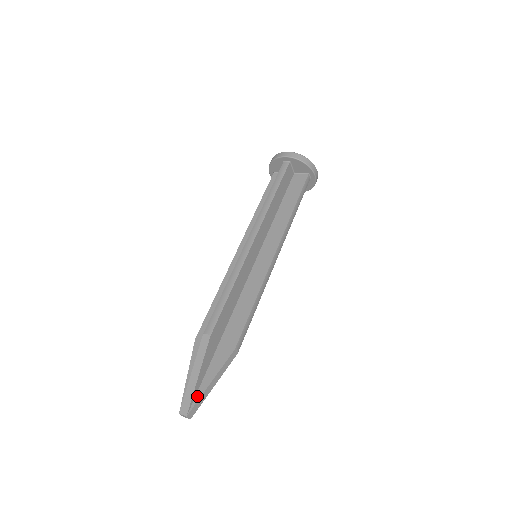
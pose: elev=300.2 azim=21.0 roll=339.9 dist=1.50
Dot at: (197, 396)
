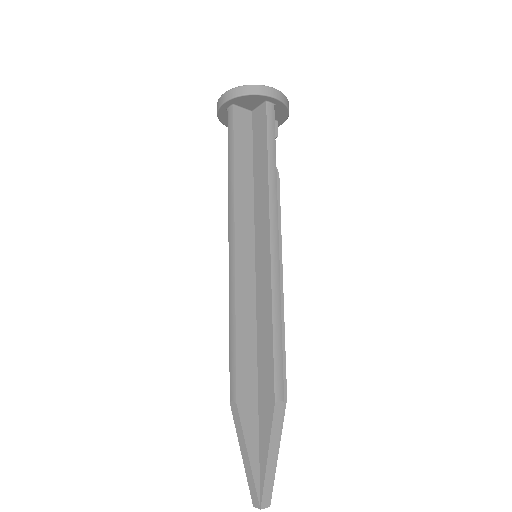
Dot at: (261, 480)
